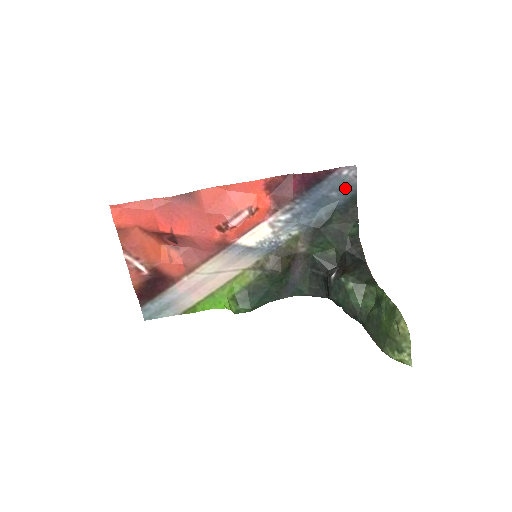
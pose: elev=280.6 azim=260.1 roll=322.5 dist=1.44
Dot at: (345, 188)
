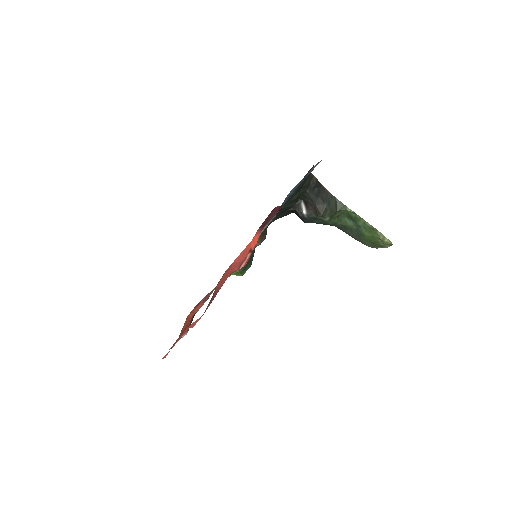
Dot at: occluded
